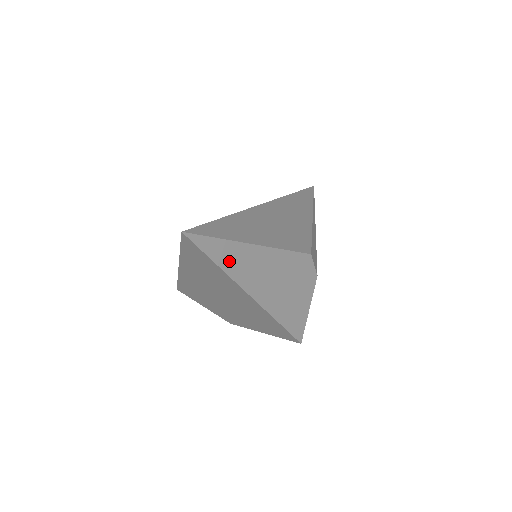
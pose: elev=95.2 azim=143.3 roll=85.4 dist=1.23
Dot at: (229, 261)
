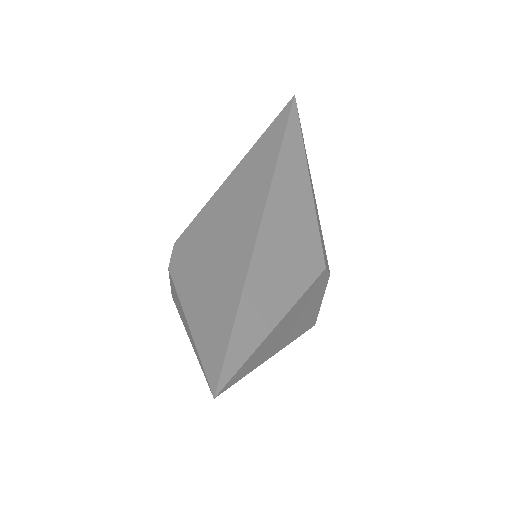
Dot at: (257, 359)
